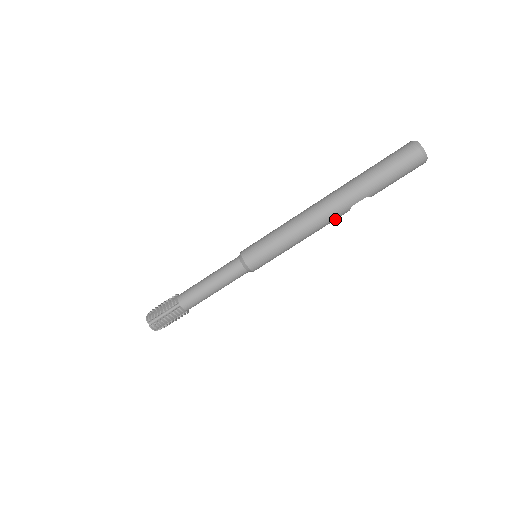
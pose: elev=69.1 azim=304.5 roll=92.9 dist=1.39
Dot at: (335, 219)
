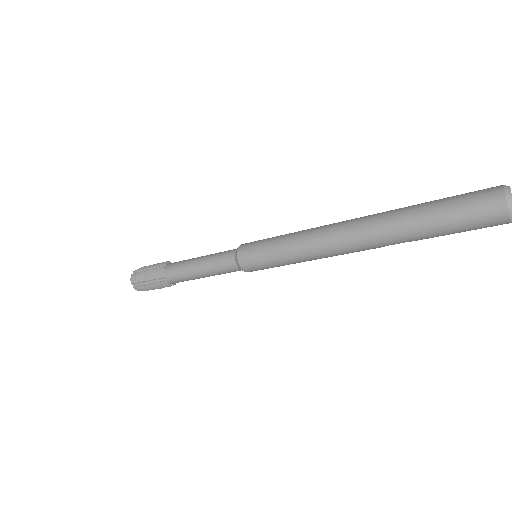
Dot at: occluded
